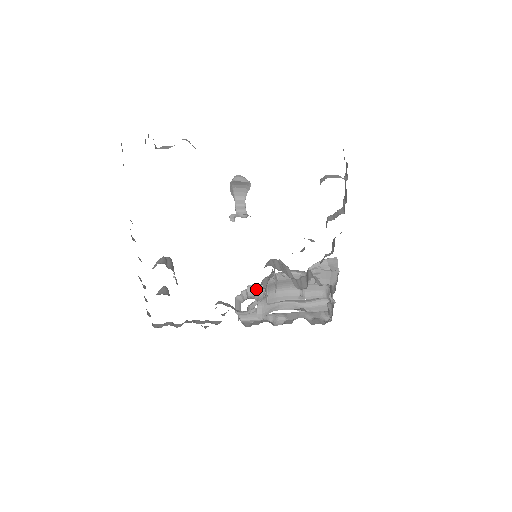
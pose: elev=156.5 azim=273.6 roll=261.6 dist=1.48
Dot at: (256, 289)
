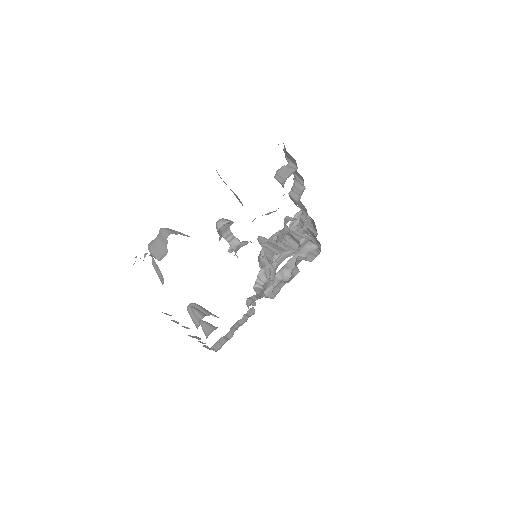
Dot at: (264, 272)
